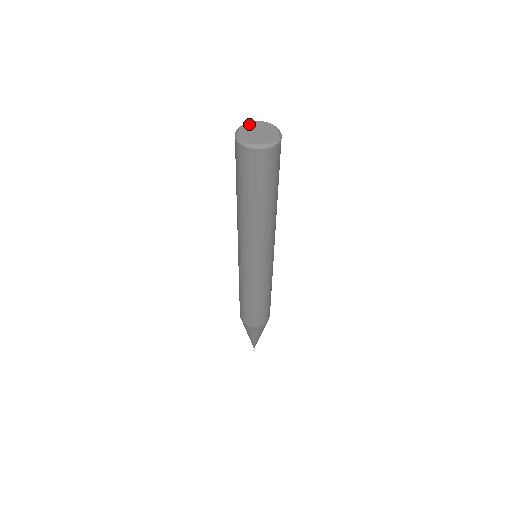
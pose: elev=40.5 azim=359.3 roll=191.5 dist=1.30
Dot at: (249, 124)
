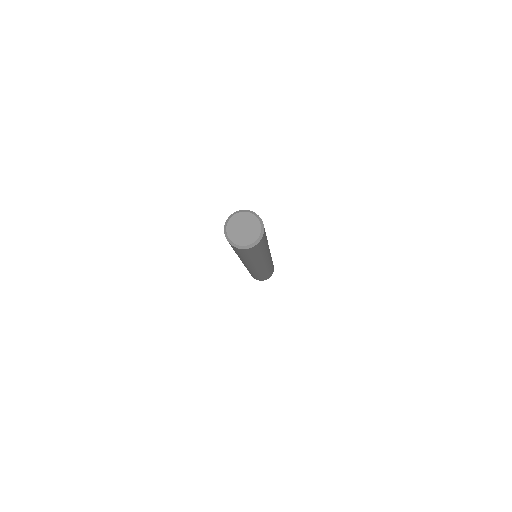
Dot at: (243, 214)
